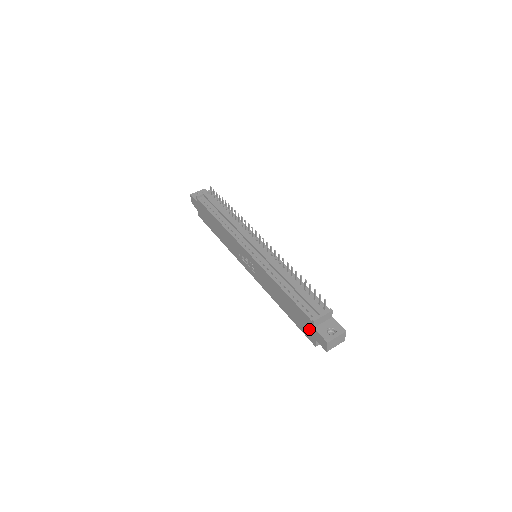
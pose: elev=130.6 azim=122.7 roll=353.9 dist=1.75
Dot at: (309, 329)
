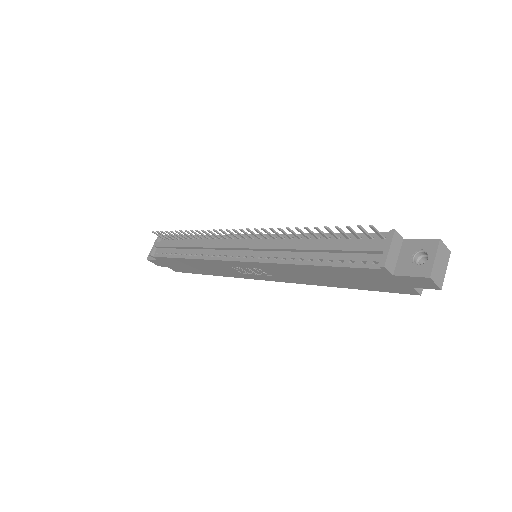
Dot at: (389, 282)
